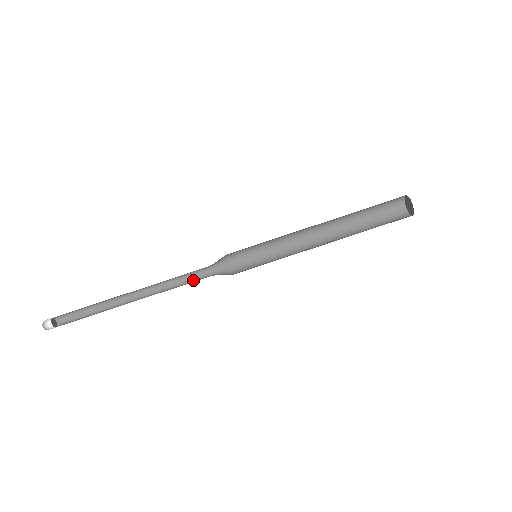
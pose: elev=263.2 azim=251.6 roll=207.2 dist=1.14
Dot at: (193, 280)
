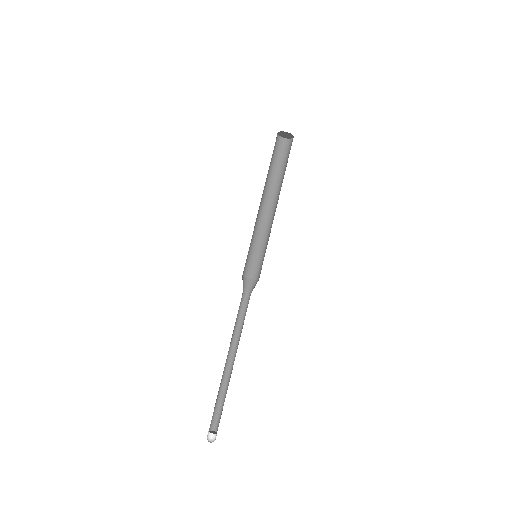
Dot at: (246, 311)
